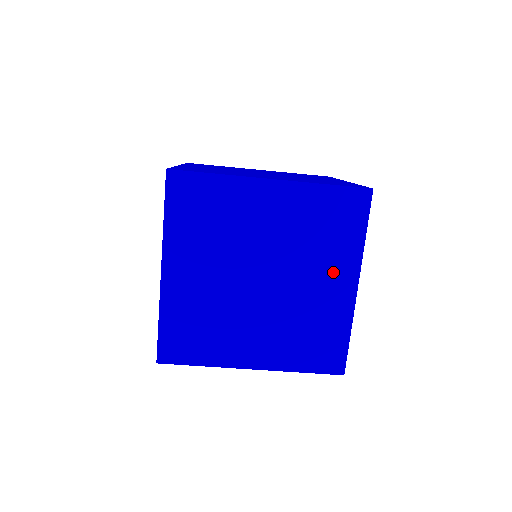
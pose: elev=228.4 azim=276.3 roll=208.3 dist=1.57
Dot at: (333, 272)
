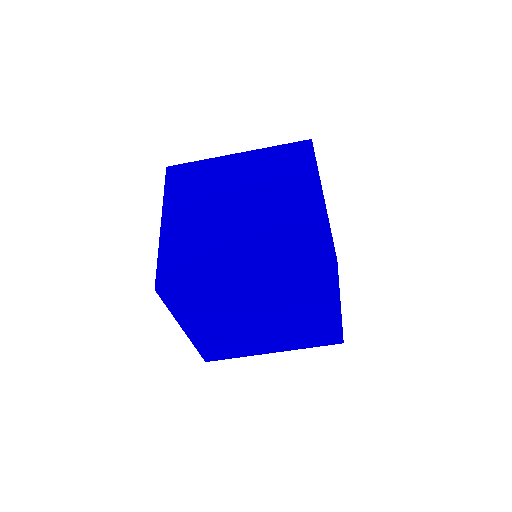
Dot at: (298, 189)
